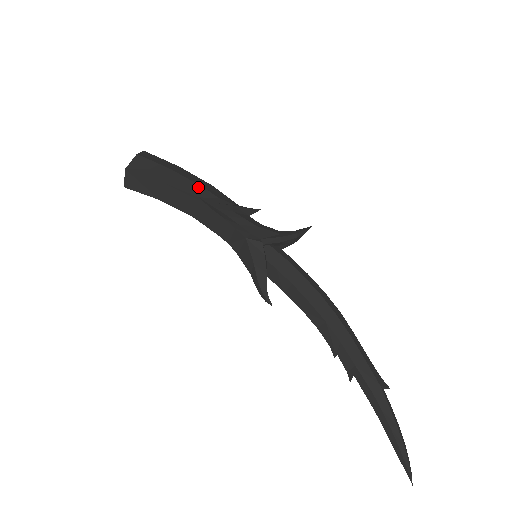
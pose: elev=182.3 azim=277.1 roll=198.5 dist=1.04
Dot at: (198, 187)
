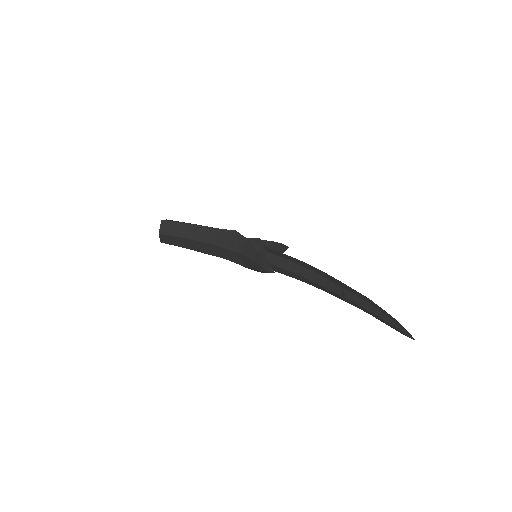
Dot at: occluded
